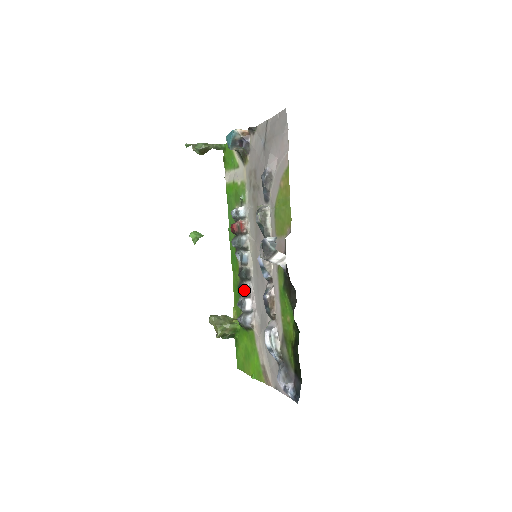
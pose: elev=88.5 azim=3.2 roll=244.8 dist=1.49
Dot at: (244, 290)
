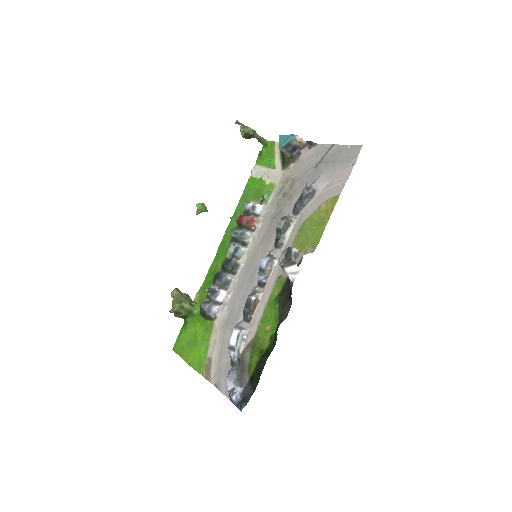
Dot at: (224, 281)
